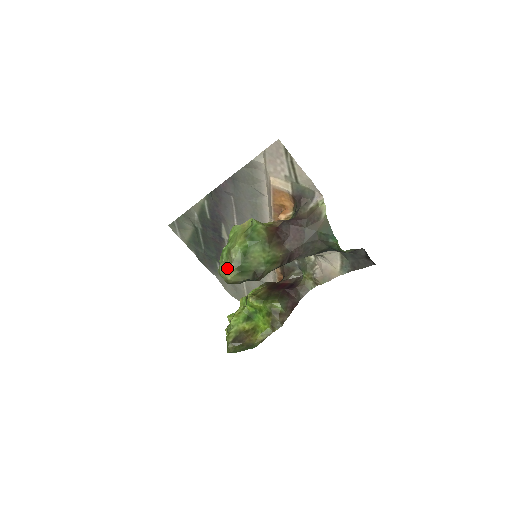
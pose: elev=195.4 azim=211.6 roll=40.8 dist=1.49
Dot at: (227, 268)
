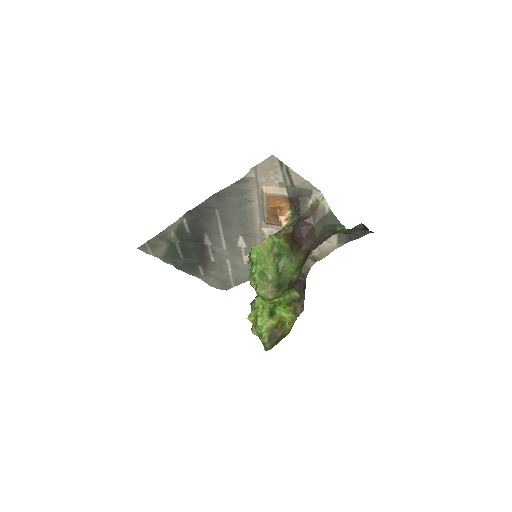
Dot at: (267, 289)
